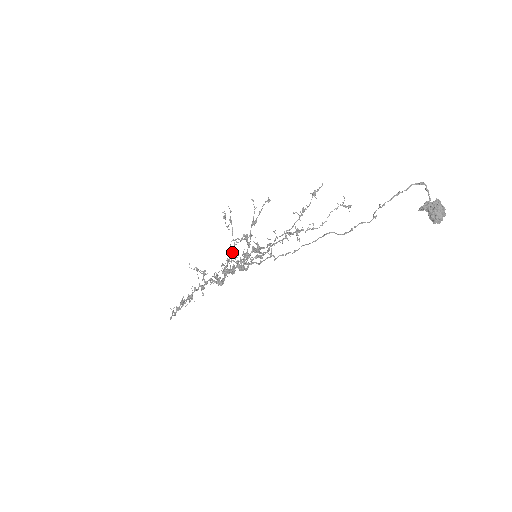
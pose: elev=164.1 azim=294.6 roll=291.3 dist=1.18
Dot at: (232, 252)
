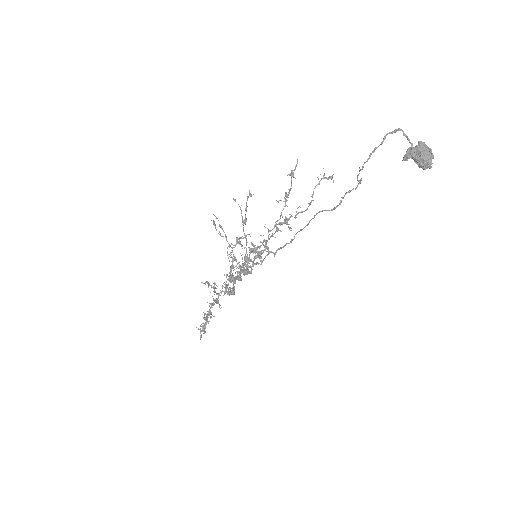
Dot at: (232, 258)
